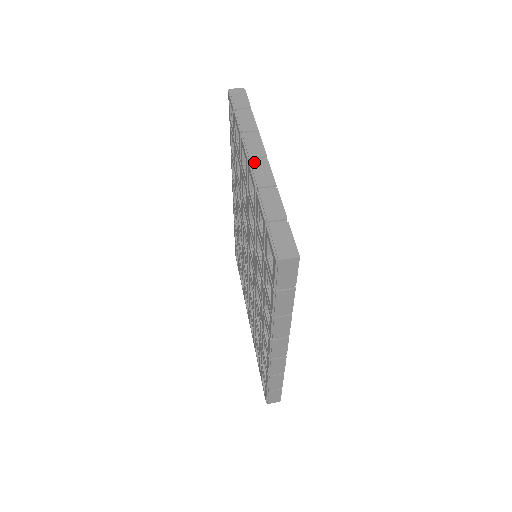
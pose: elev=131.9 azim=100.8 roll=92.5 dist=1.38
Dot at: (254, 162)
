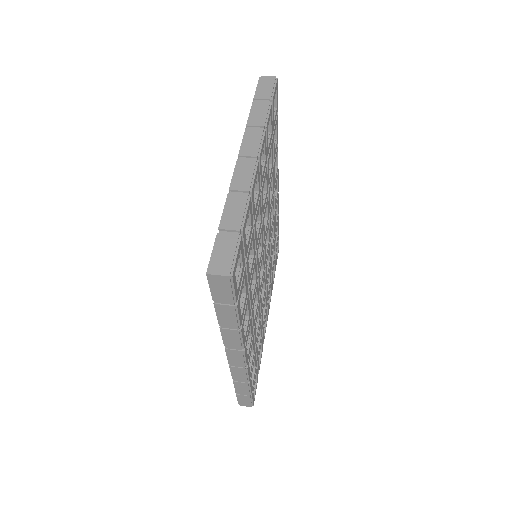
Dot at: (242, 161)
